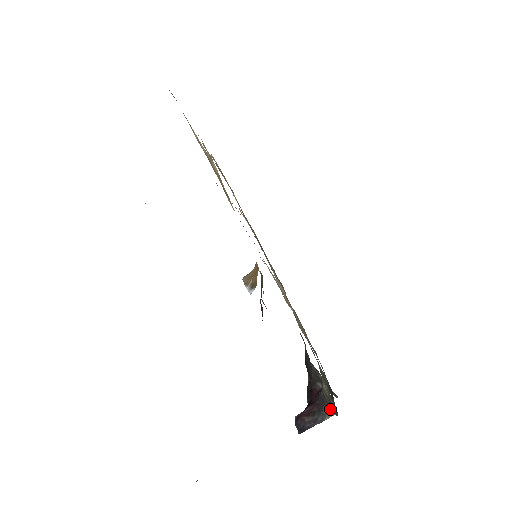
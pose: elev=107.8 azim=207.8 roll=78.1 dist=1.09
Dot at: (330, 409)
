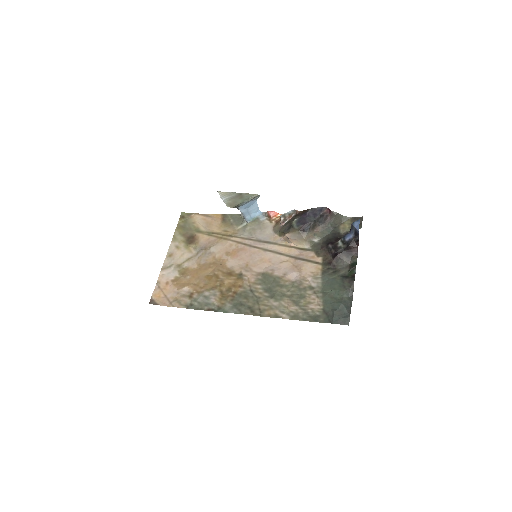
Dot at: occluded
